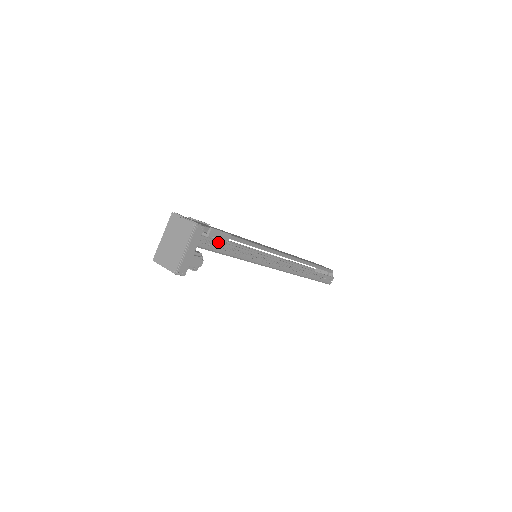
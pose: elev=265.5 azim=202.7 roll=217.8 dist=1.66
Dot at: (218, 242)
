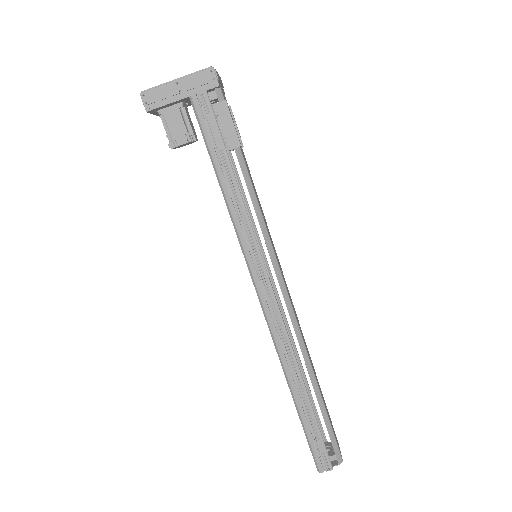
Dot at: (217, 127)
